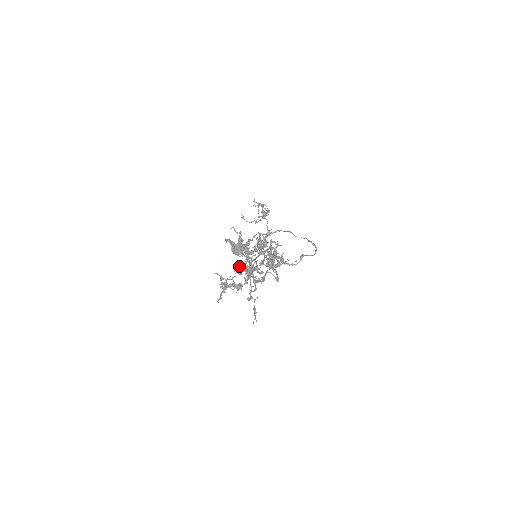
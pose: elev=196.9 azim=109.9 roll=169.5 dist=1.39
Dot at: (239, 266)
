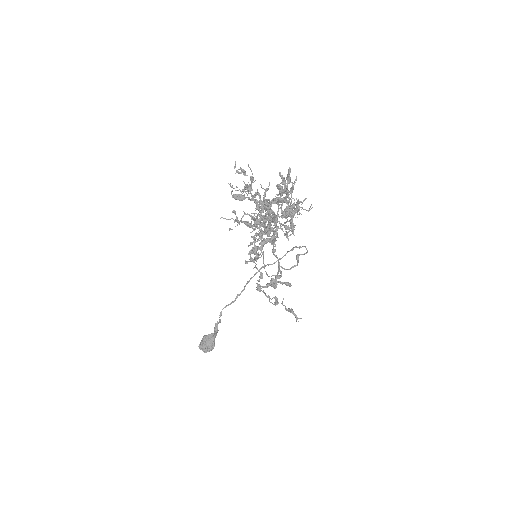
Dot at: occluded
